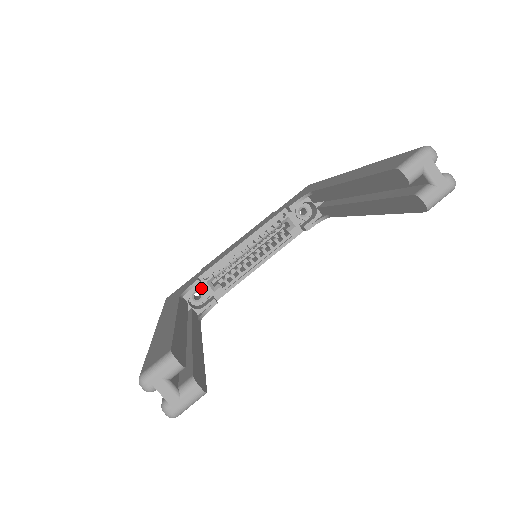
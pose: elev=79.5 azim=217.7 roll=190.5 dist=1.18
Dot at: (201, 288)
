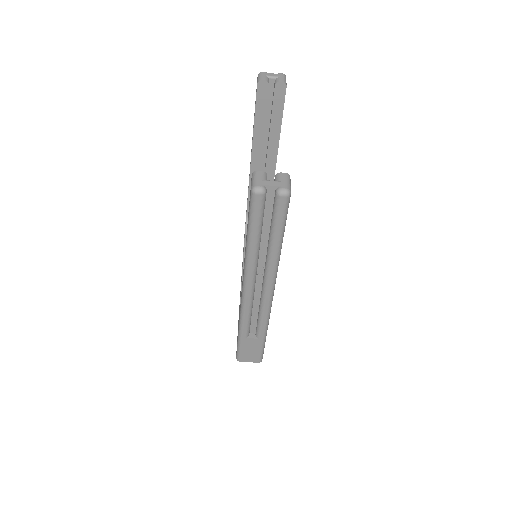
Dot at: occluded
